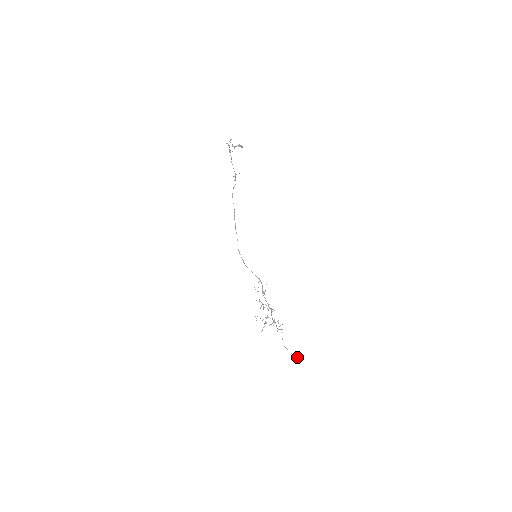
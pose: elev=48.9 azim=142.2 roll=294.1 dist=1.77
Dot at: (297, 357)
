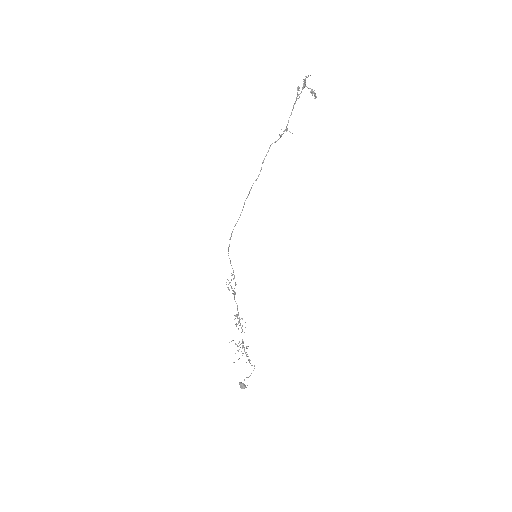
Dot at: (243, 384)
